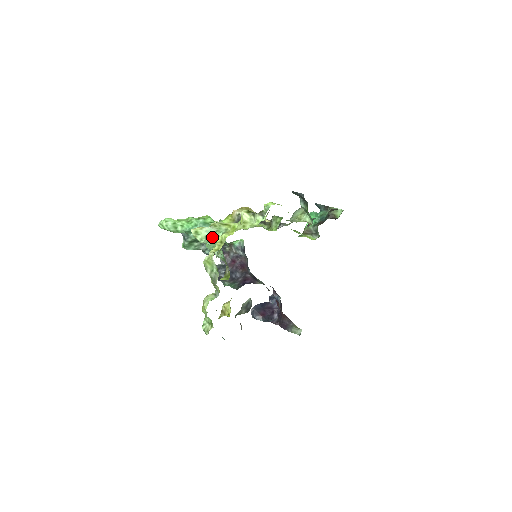
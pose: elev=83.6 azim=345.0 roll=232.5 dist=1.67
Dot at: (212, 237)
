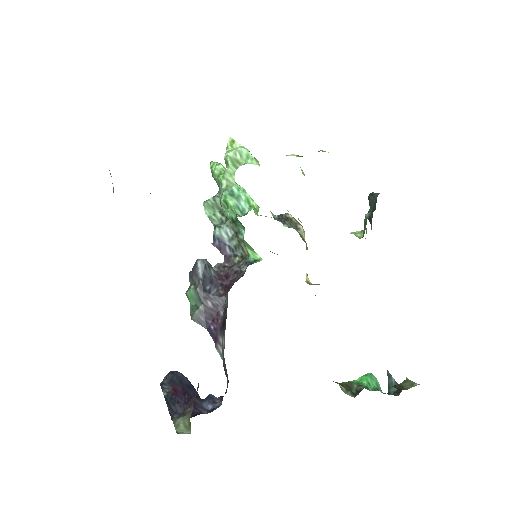
Dot at: (240, 163)
